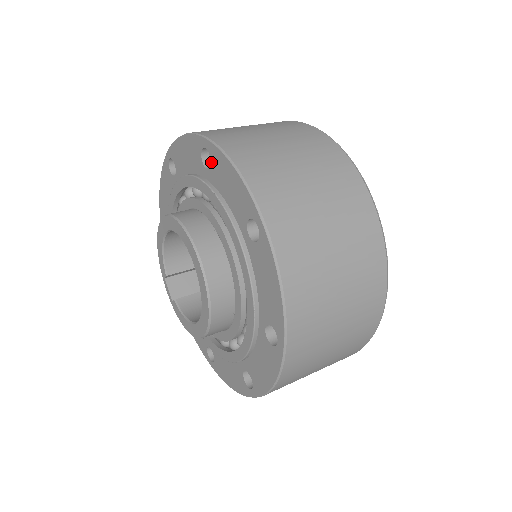
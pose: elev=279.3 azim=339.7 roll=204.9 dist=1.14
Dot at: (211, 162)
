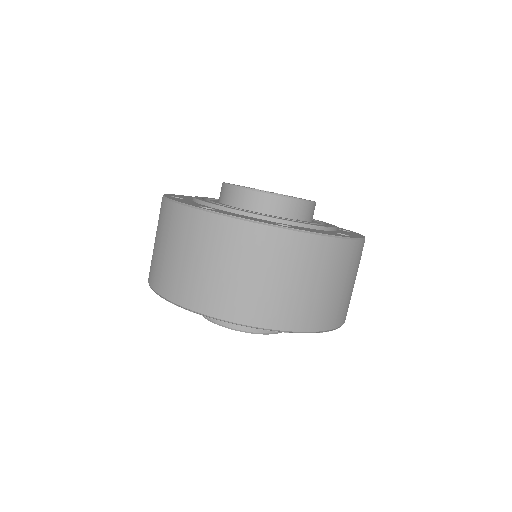
Dot at: occluded
